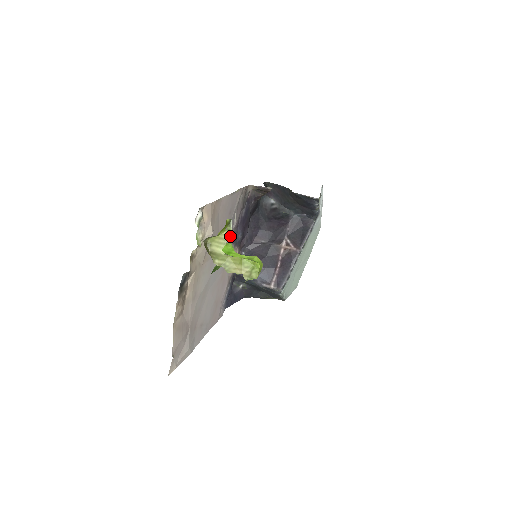
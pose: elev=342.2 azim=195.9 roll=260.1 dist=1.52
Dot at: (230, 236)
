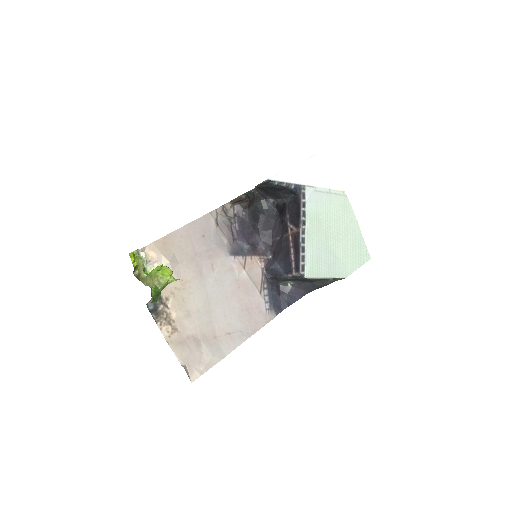
Dot at: (225, 252)
